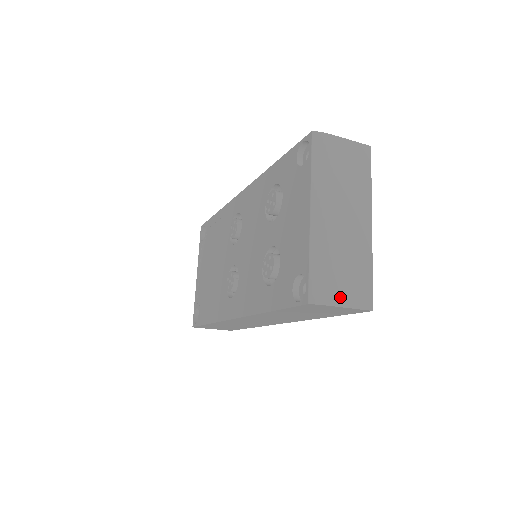
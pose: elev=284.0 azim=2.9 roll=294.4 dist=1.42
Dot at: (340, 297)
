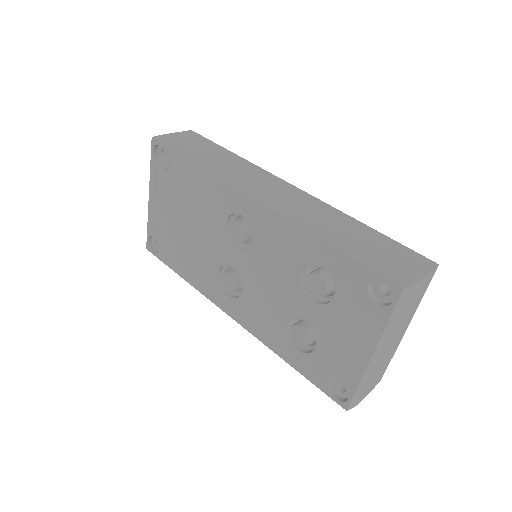
Dot at: (367, 393)
